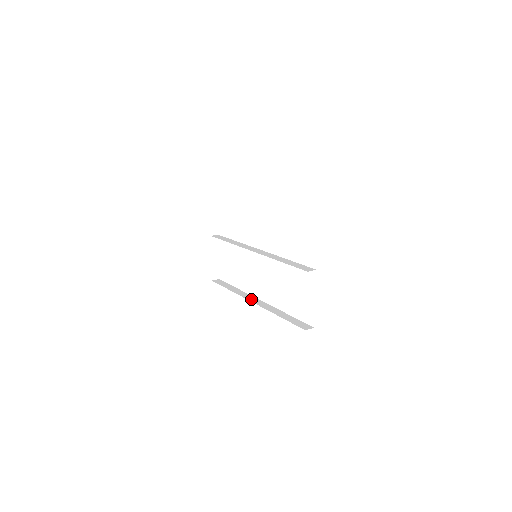
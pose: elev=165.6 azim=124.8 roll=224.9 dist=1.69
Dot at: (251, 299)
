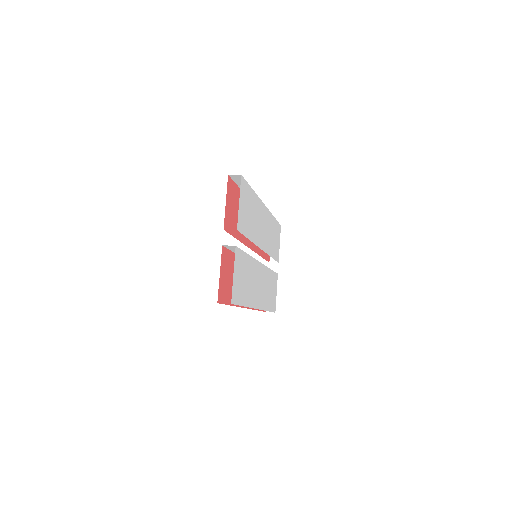
Dot at: occluded
